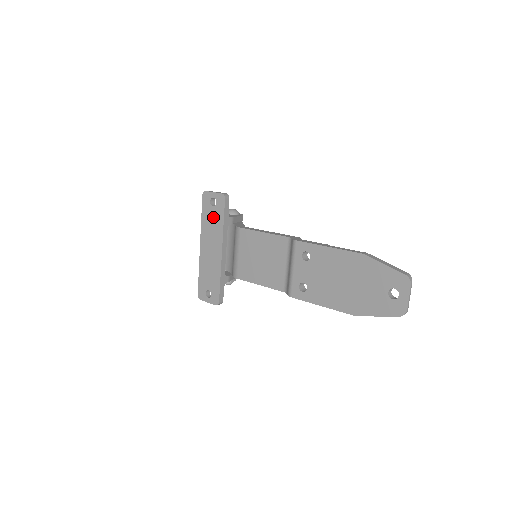
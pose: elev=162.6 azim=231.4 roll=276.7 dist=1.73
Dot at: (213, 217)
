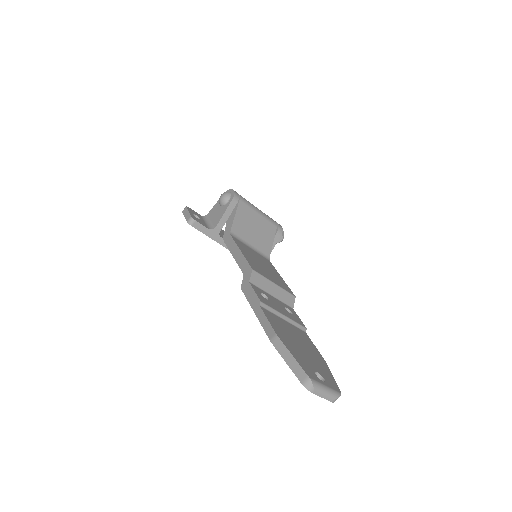
Dot at: occluded
